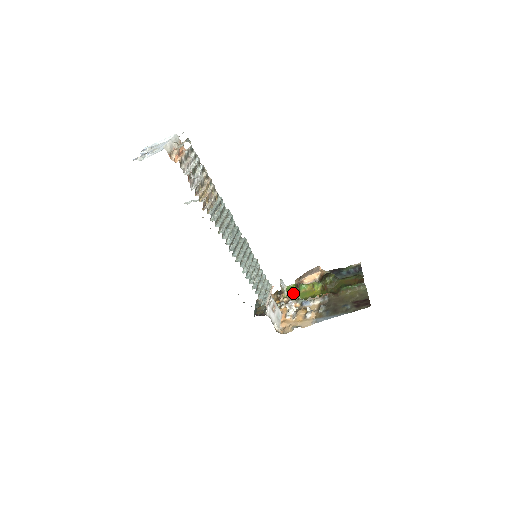
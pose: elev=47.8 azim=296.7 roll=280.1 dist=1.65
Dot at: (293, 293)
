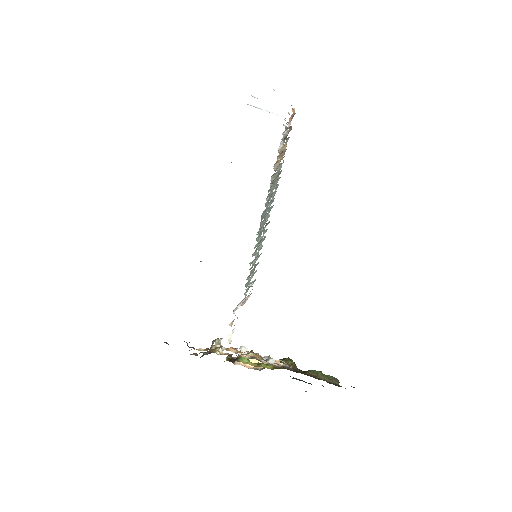
Dot at: occluded
